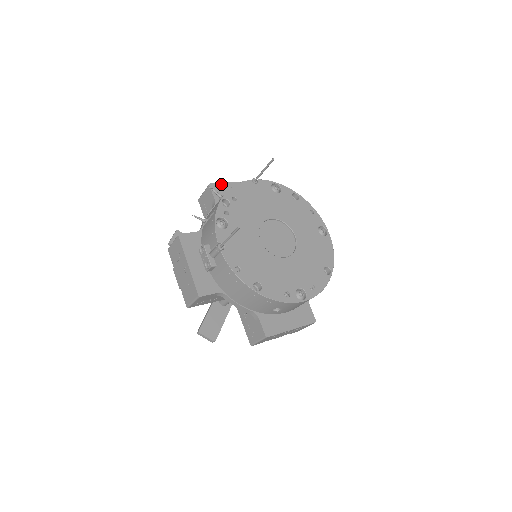
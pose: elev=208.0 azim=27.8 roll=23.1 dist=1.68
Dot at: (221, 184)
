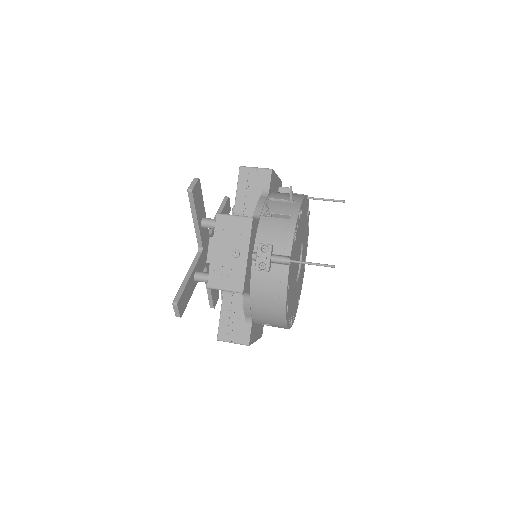
Dot at: (275, 173)
